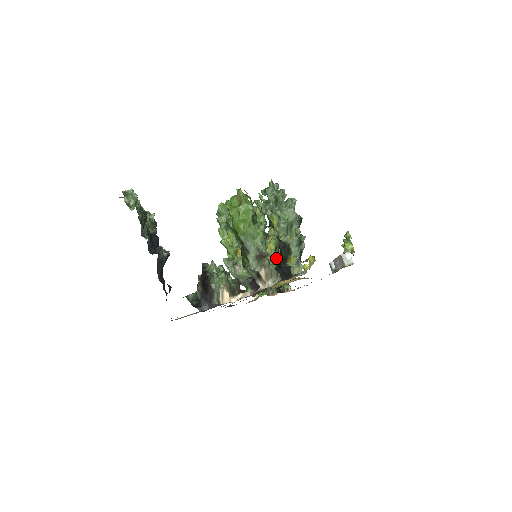
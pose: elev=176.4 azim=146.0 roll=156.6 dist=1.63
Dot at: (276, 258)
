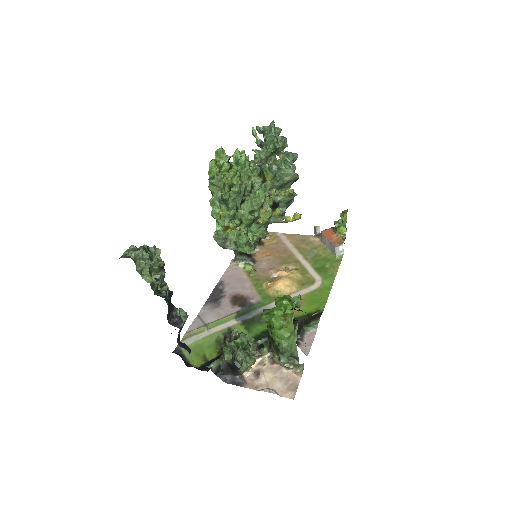
Dot at: (265, 225)
